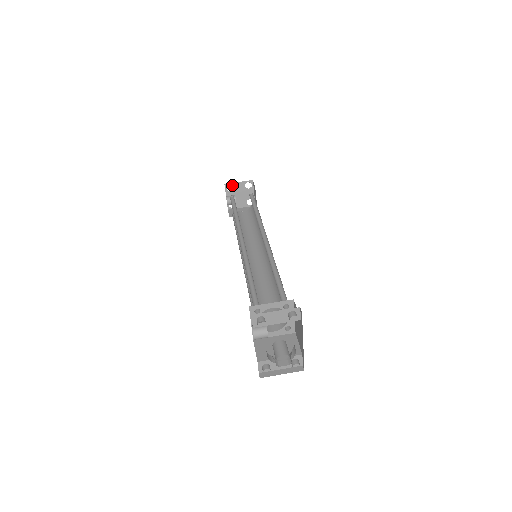
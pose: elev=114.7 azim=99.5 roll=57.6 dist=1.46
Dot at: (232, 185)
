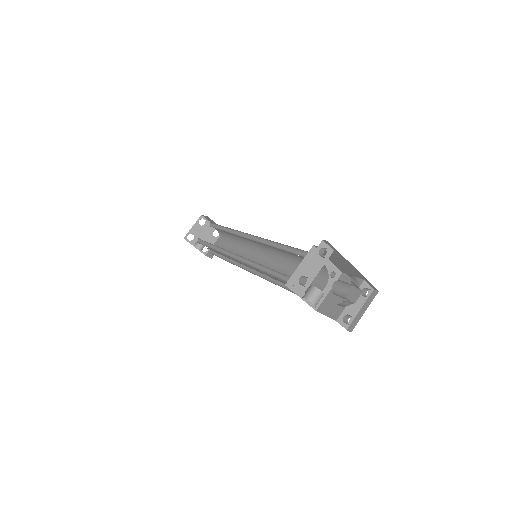
Dot at: occluded
